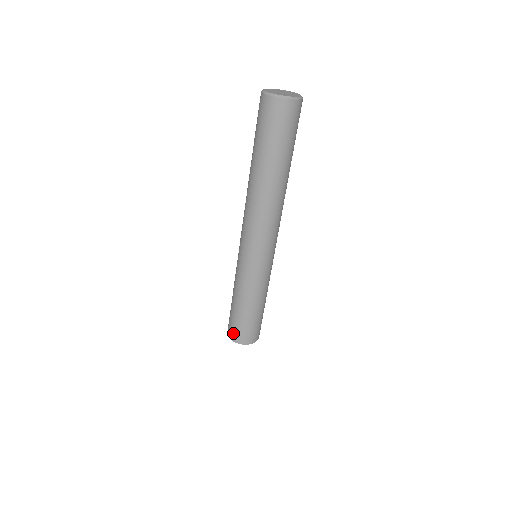
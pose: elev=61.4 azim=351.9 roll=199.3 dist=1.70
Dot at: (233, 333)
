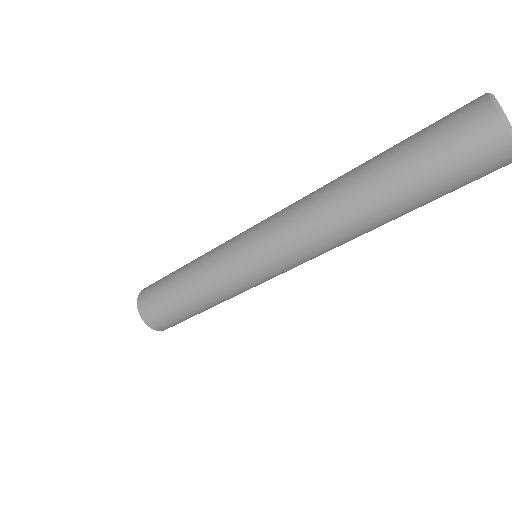
Dot at: (146, 301)
